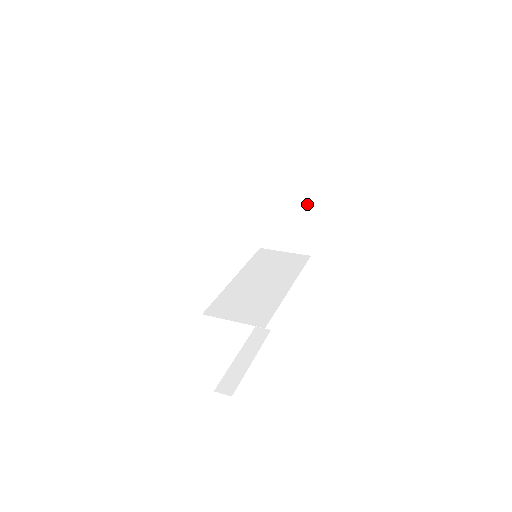
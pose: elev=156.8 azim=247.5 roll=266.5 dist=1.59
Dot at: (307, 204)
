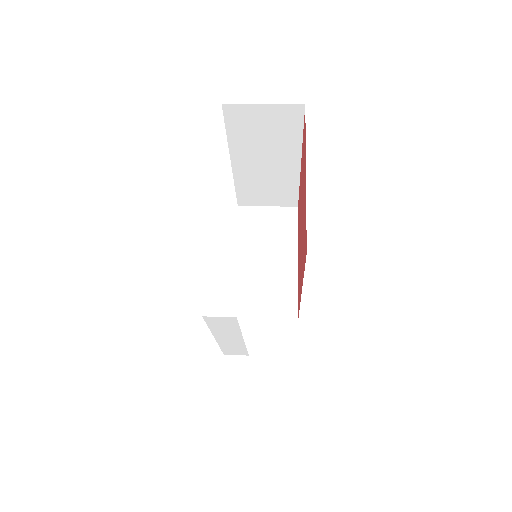
Dot at: (292, 260)
